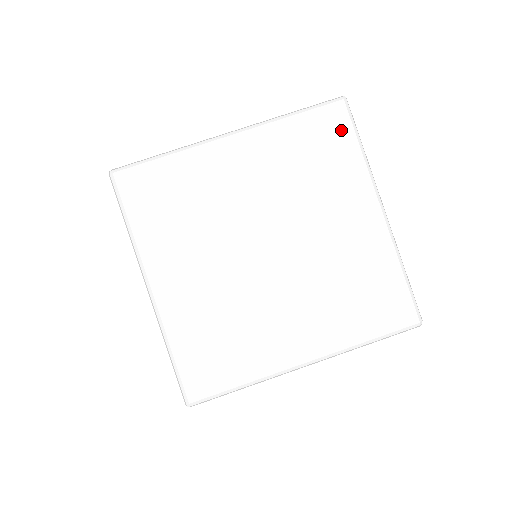
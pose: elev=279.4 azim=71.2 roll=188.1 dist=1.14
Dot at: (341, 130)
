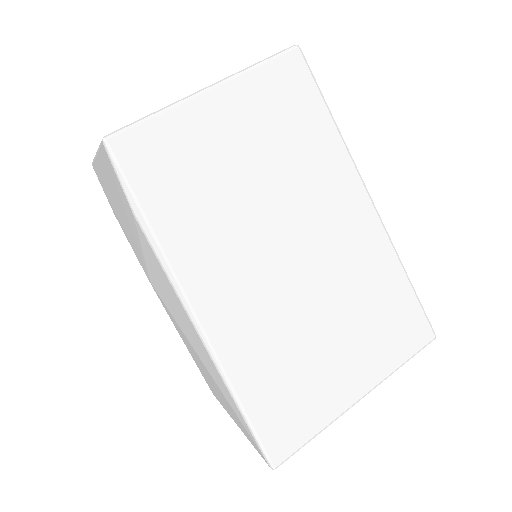
Dot at: occluded
